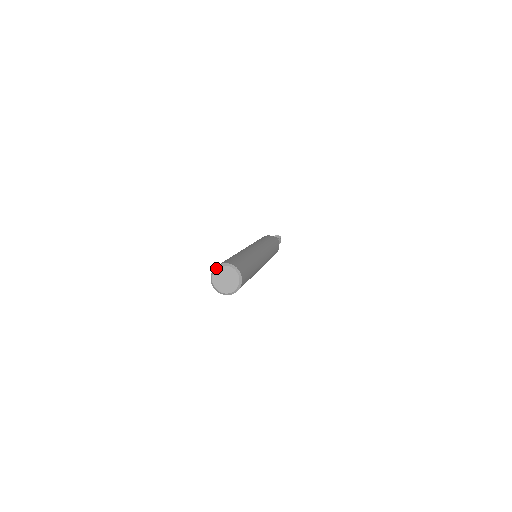
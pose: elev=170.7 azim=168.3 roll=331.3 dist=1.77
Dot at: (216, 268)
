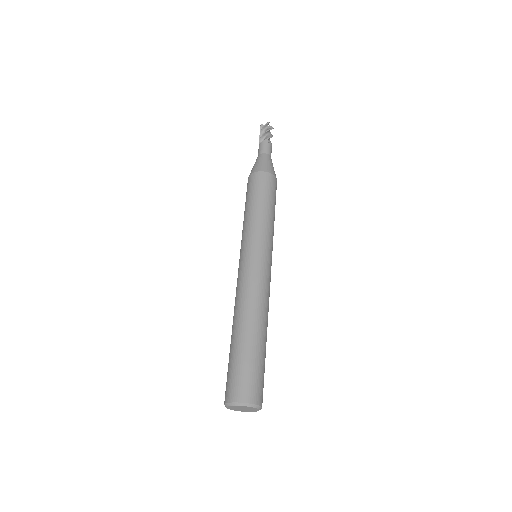
Dot at: (248, 406)
